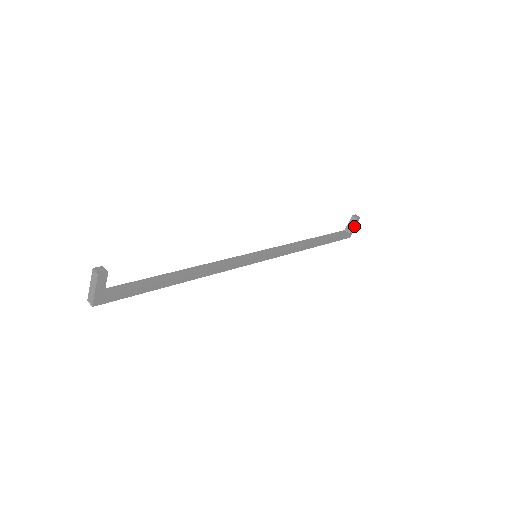
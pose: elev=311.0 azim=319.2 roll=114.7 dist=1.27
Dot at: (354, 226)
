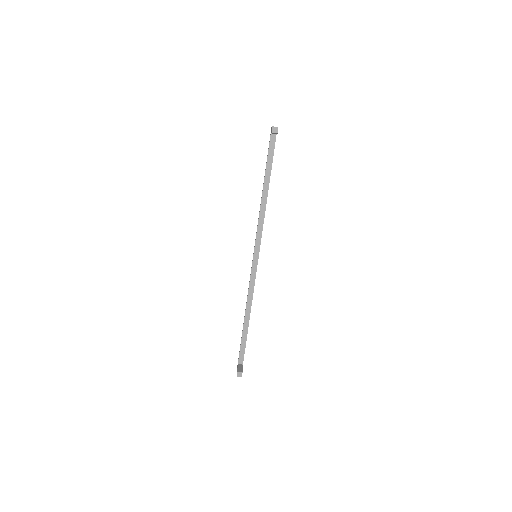
Dot at: occluded
